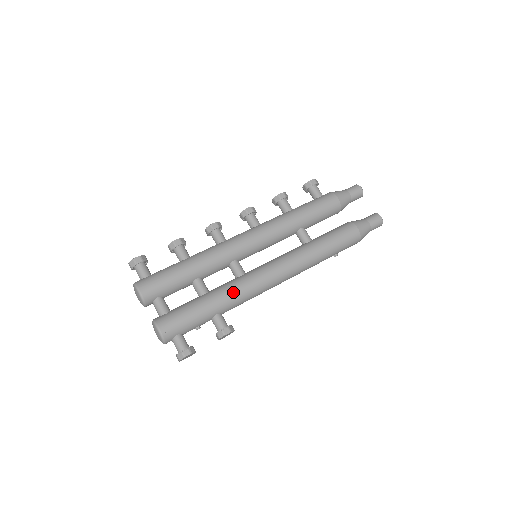
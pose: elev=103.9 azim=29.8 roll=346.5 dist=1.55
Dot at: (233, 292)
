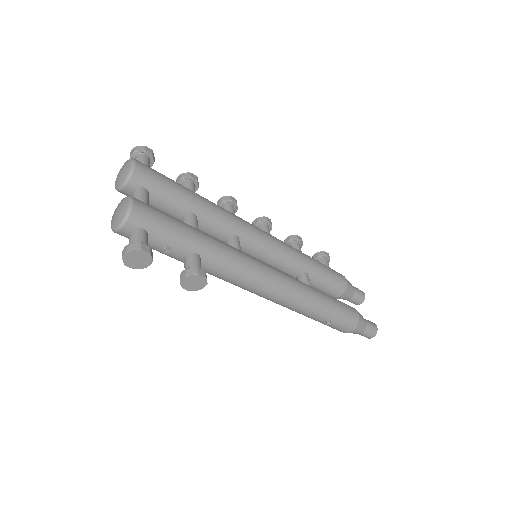
Dot at: (228, 249)
